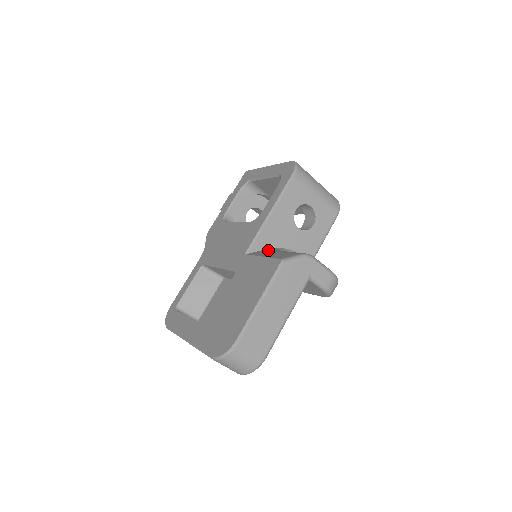
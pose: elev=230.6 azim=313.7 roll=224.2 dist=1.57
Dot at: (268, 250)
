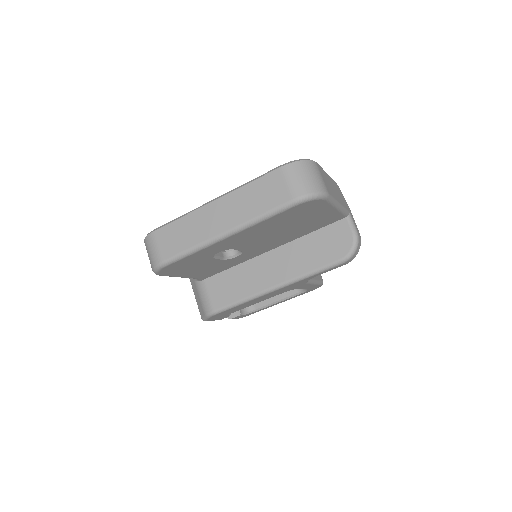
Dot at: occluded
